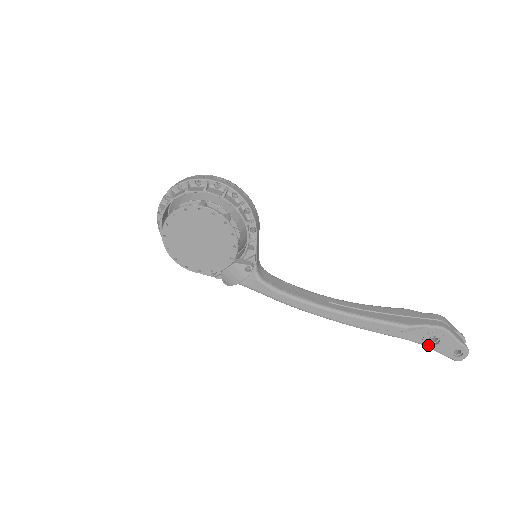
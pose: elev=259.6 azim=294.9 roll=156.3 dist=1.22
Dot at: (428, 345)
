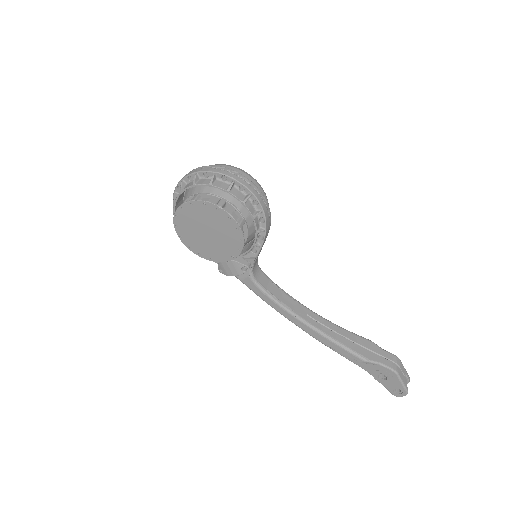
Dot at: (376, 377)
